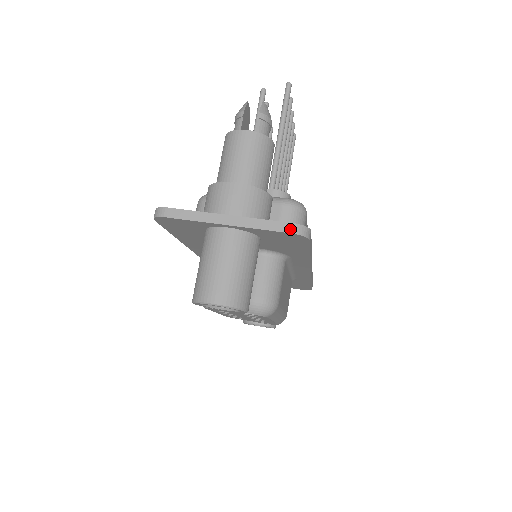
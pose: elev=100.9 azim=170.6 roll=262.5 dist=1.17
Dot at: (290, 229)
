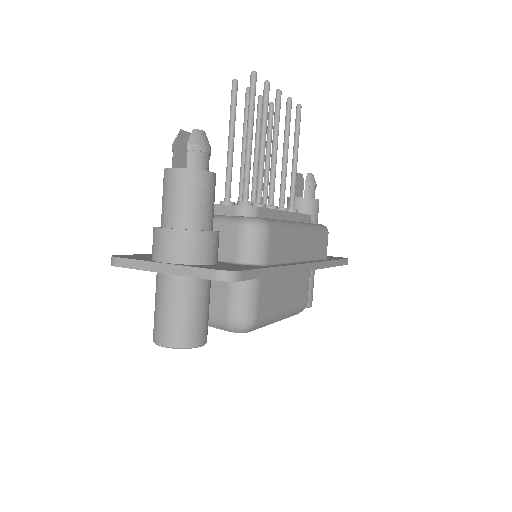
Dot at: (213, 276)
